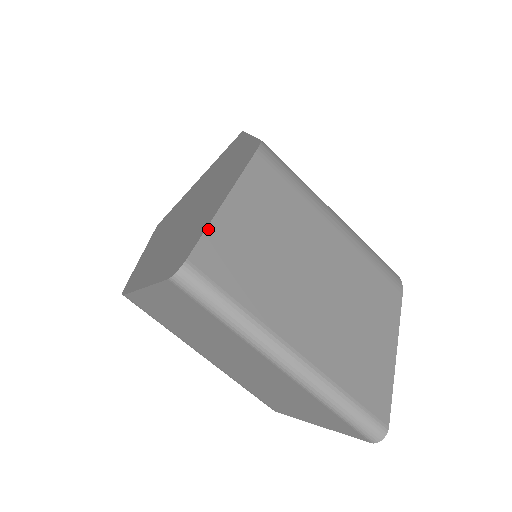
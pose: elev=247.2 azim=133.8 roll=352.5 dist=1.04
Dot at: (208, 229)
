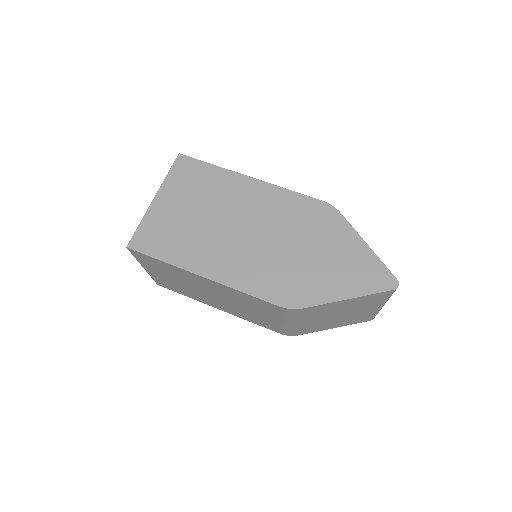
Dot at: (383, 264)
